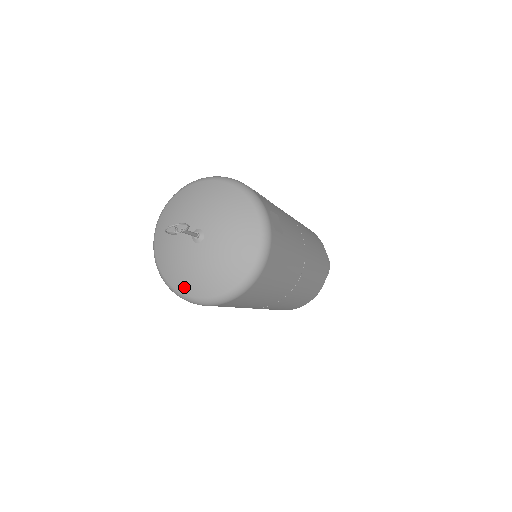
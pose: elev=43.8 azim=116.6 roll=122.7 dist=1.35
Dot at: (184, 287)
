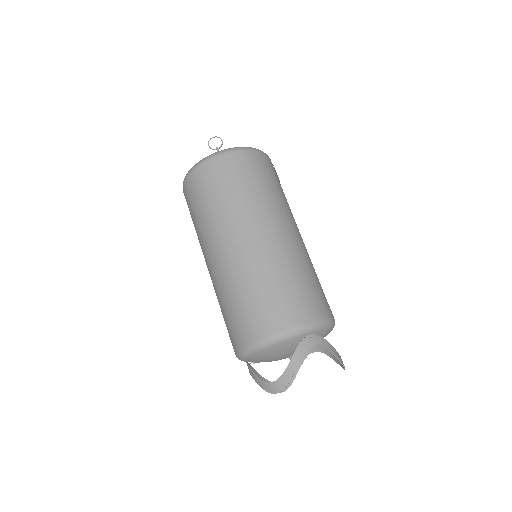
Dot at: occluded
